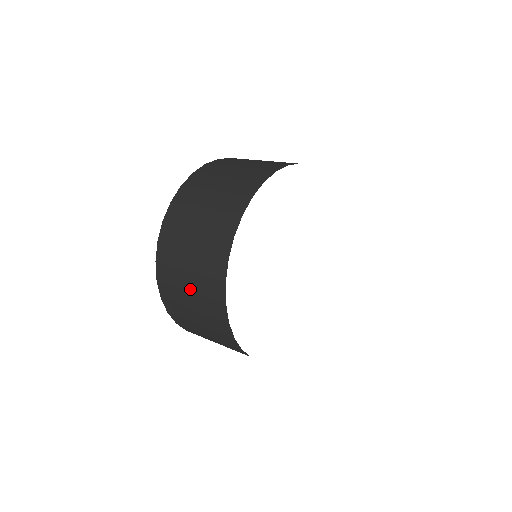
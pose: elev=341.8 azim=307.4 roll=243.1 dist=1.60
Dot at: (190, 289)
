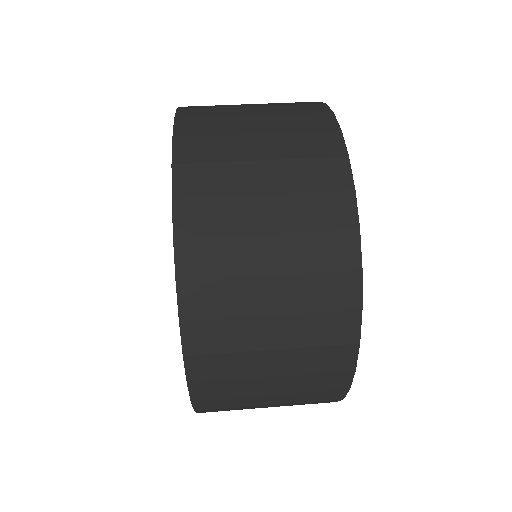
Dot at: (275, 373)
